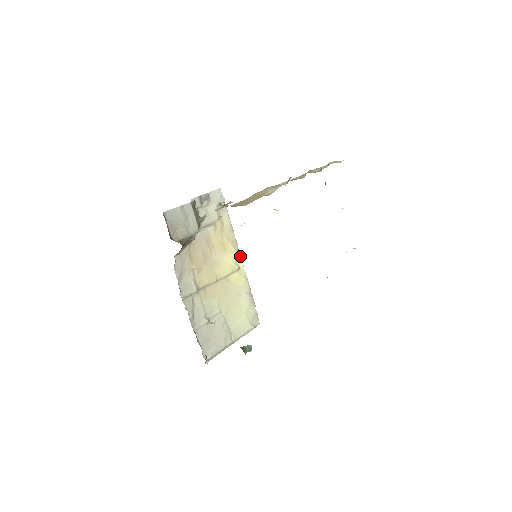
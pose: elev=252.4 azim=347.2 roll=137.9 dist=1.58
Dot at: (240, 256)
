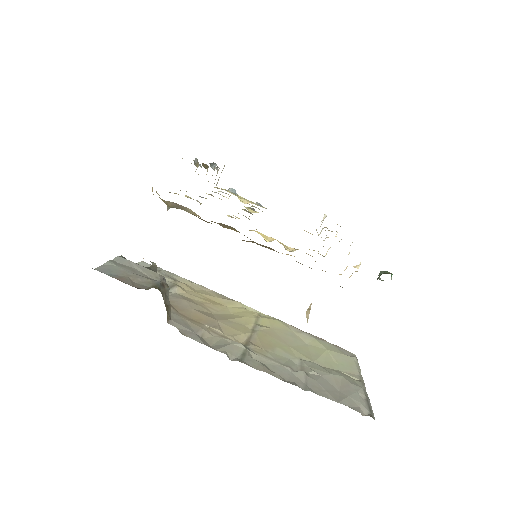
Dot at: (243, 305)
